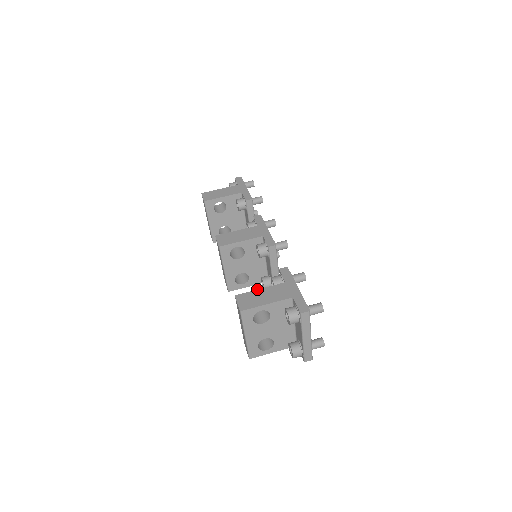
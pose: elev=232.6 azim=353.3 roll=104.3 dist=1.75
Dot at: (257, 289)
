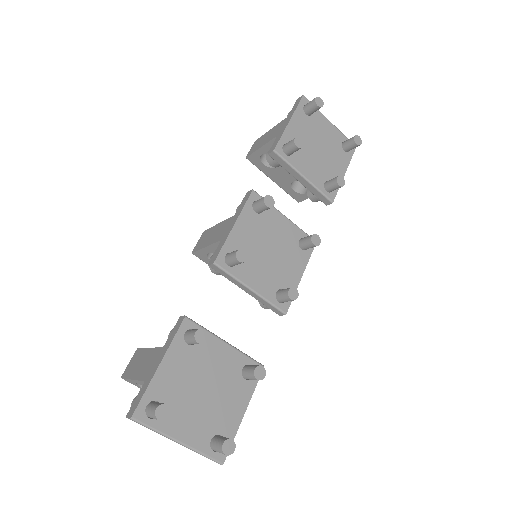
Dot at: occluded
